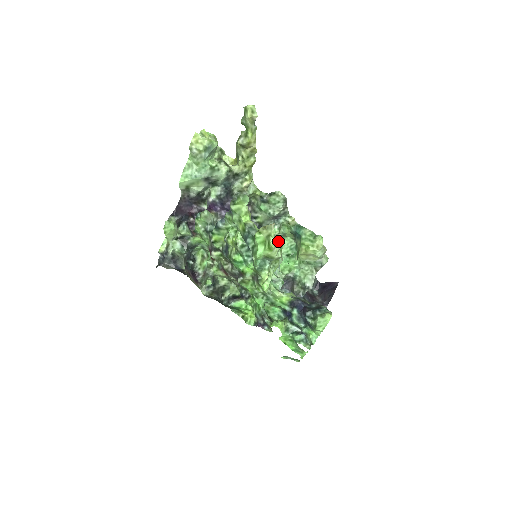
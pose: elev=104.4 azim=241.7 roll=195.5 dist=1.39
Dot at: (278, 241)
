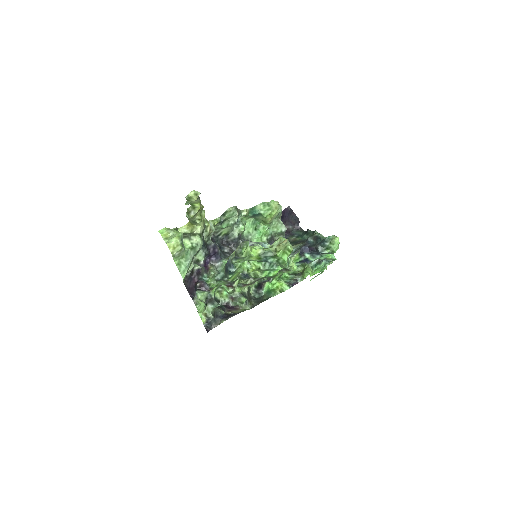
Dot at: occluded
